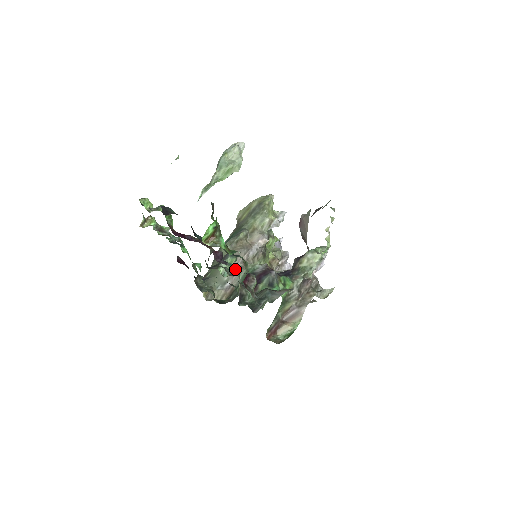
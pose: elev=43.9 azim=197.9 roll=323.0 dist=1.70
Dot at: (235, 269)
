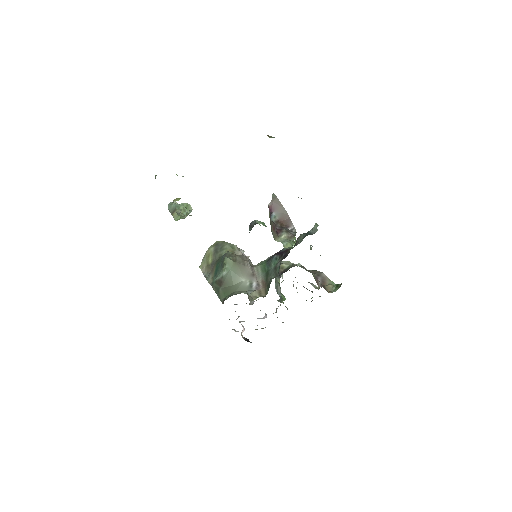
Dot at: (250, 270)
